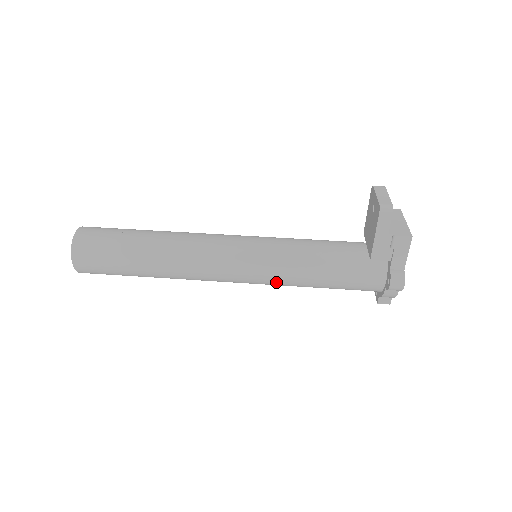
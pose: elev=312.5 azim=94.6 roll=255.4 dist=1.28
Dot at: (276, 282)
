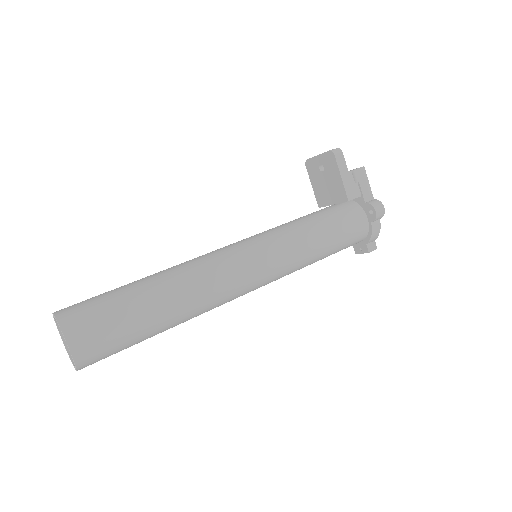
Dot at: (291, 262)
